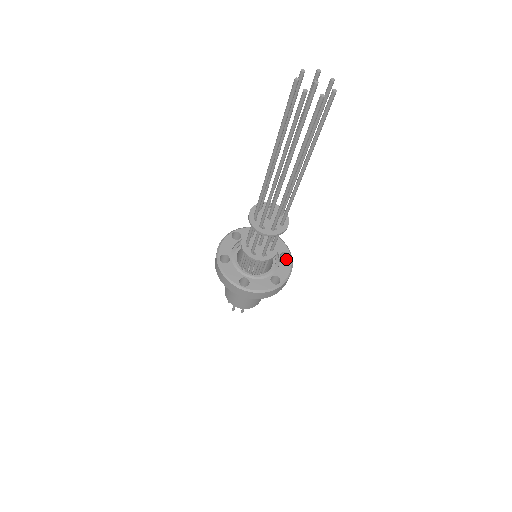
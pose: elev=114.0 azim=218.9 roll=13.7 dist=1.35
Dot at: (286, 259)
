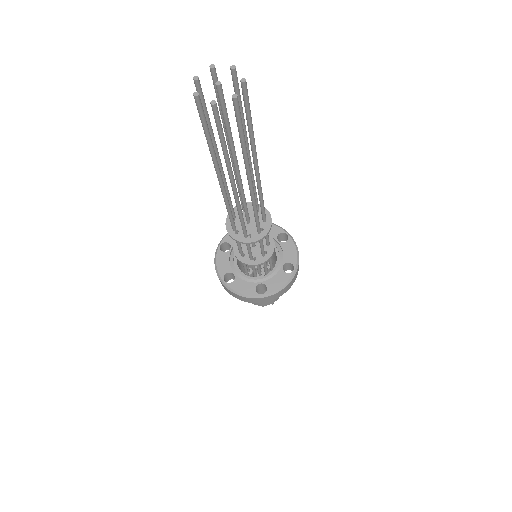
Dot at: (285, 238)
